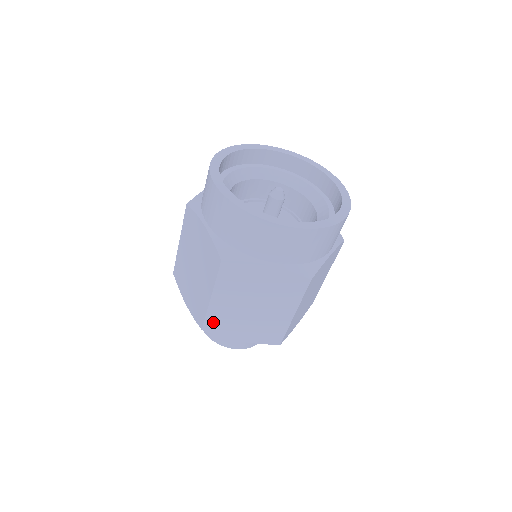
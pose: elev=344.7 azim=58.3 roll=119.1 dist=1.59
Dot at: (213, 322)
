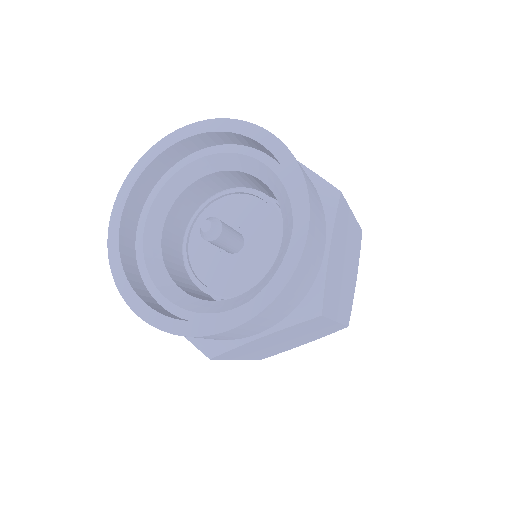
Dot at: occluded
